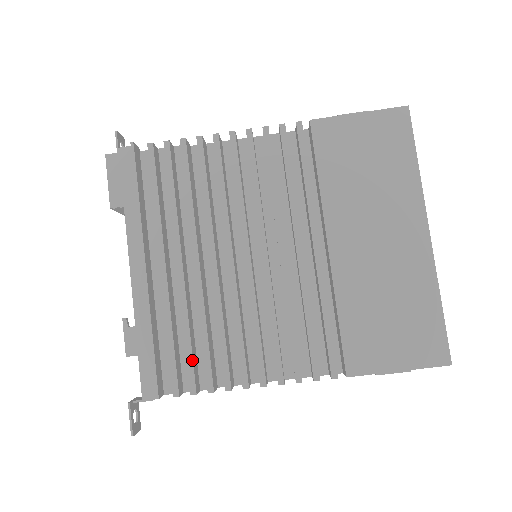
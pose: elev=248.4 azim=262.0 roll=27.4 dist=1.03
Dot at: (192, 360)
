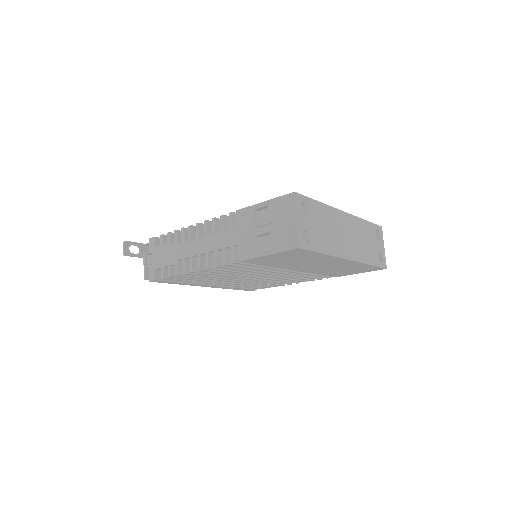
Dot at: occluded
